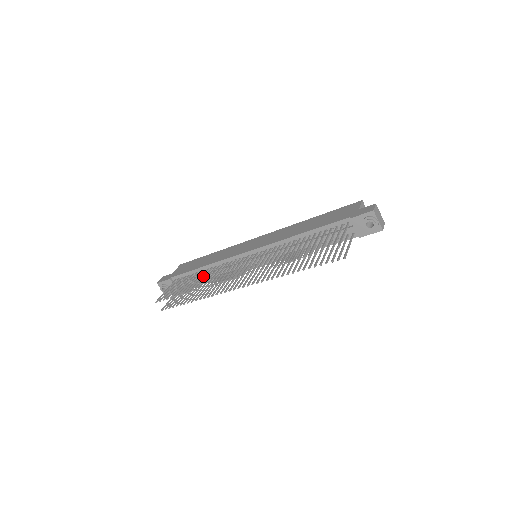
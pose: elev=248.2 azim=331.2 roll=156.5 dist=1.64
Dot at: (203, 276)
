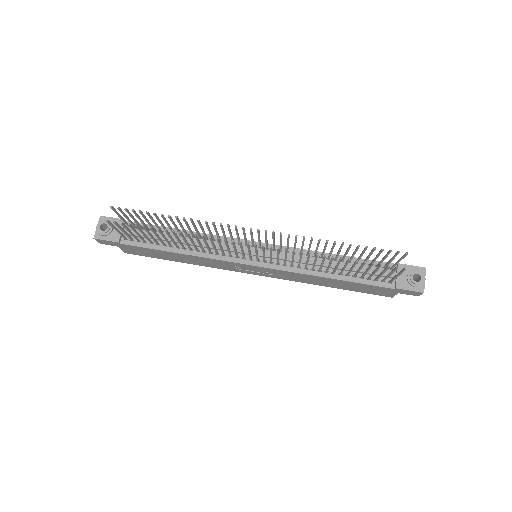
Dot at: (174, 238)
